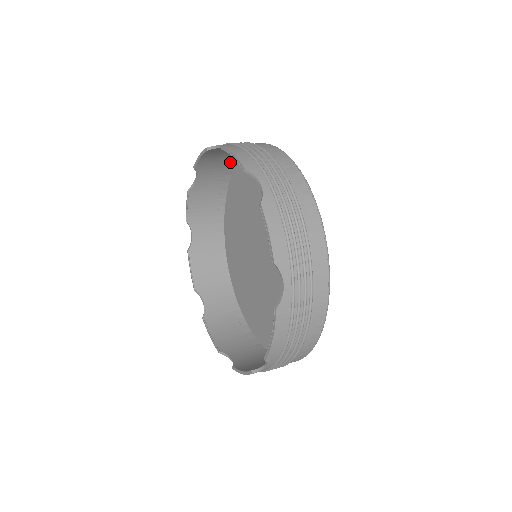
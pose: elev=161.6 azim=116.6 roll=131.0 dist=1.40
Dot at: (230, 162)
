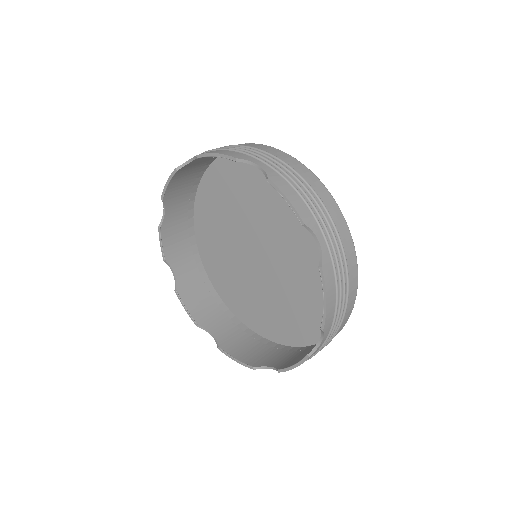
Dot at: (192, 185)
